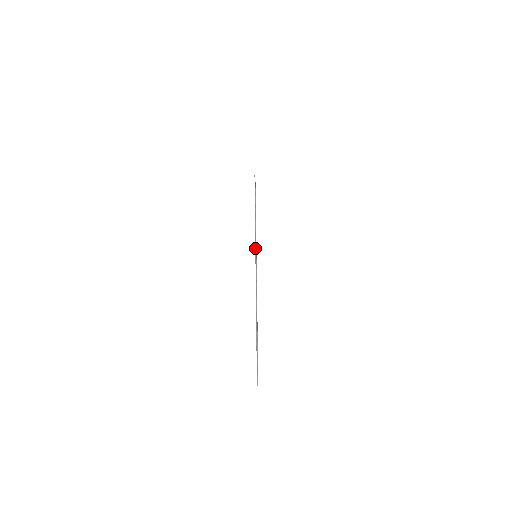
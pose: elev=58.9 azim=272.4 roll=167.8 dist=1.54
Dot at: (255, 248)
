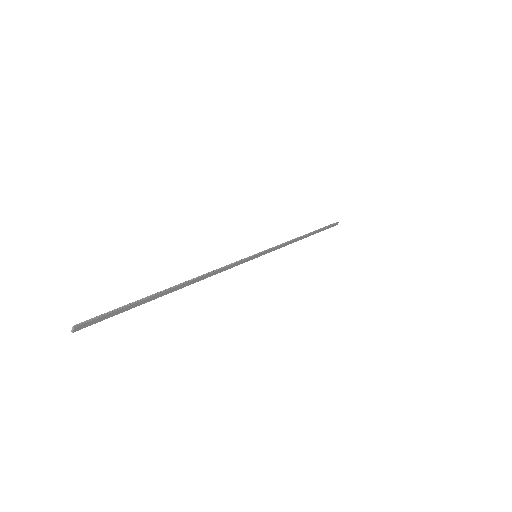
Dot at: (264, 250)
